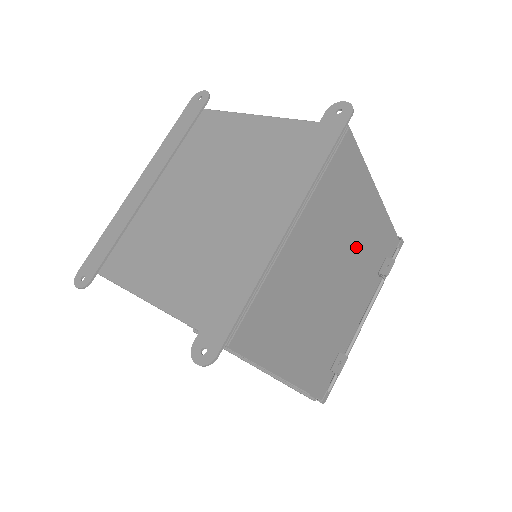
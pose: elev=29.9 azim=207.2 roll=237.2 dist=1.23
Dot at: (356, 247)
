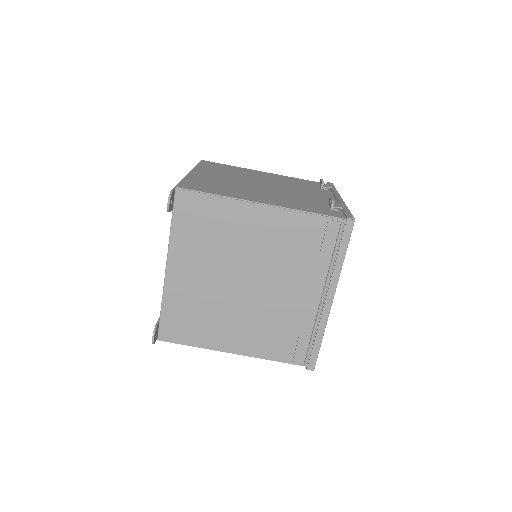
Dot at: (271, 181)
